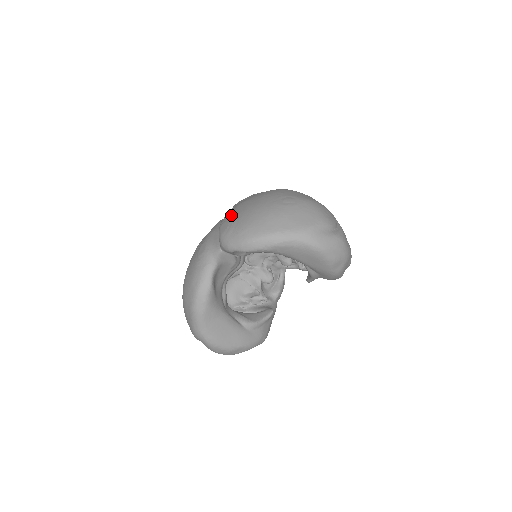
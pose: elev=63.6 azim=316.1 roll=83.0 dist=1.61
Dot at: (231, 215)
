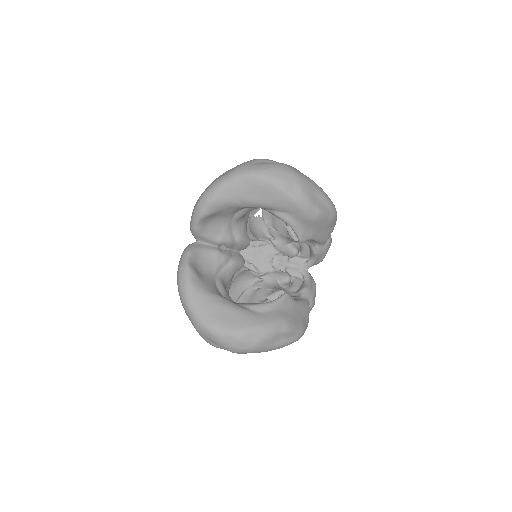
Dot at: occluded
